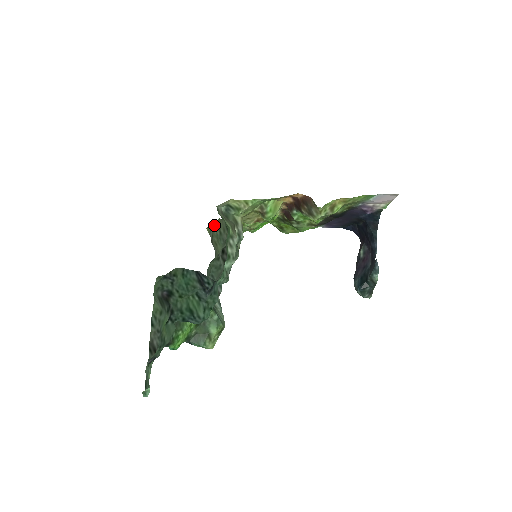
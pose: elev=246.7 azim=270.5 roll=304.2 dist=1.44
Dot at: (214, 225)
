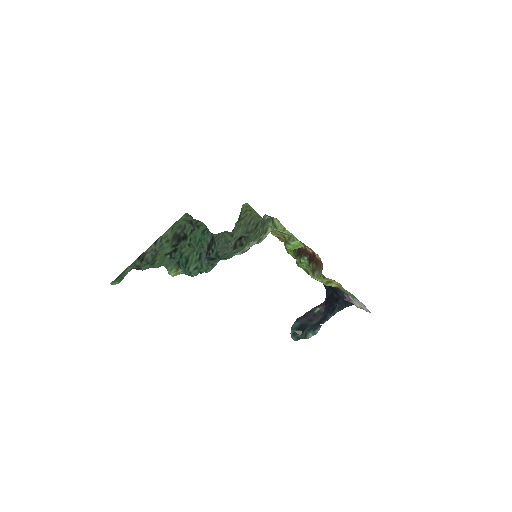
Dot at: (251, 213)
